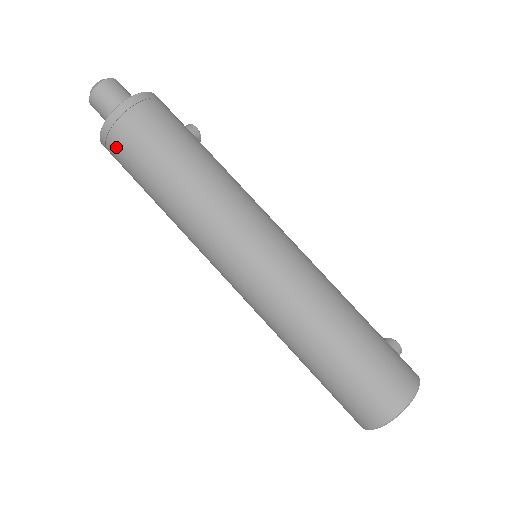
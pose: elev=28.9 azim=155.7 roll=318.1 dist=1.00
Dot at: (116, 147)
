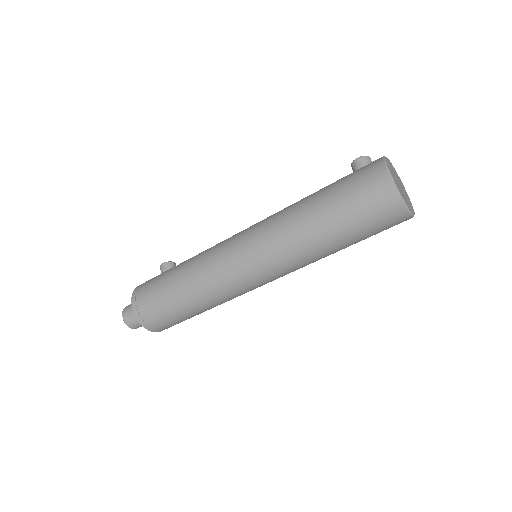
Dot at: (163, 327)
